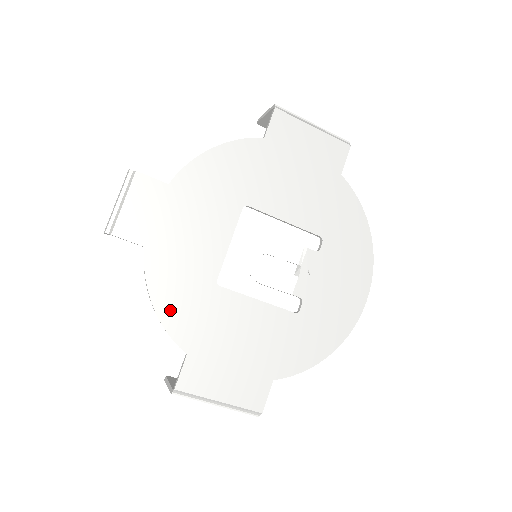
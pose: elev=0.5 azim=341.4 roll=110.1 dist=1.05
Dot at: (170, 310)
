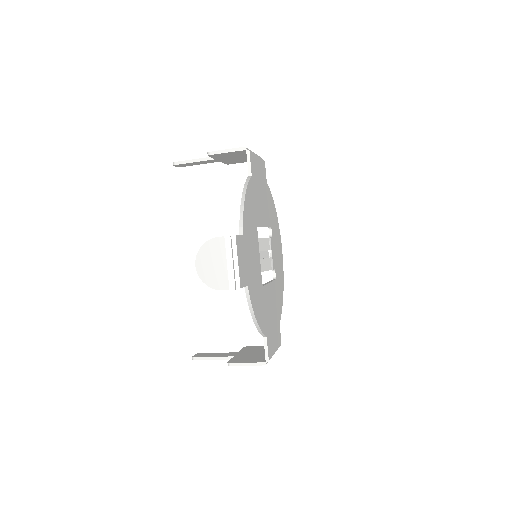
Dot at: (259, 317)
